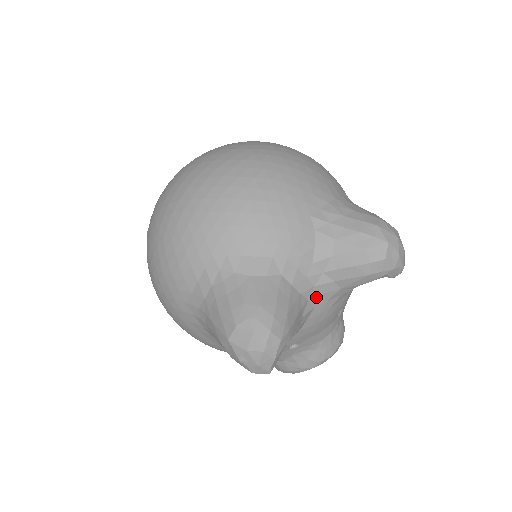
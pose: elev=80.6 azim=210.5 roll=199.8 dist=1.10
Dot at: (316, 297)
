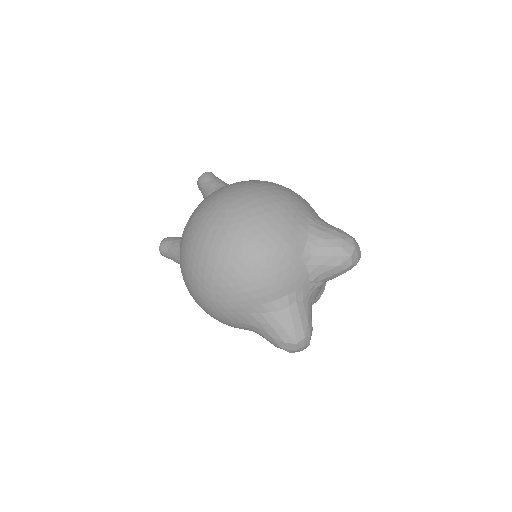
Dot at: (315, 293)
